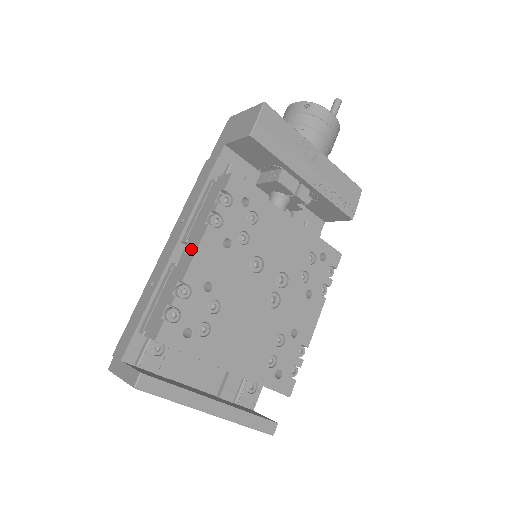
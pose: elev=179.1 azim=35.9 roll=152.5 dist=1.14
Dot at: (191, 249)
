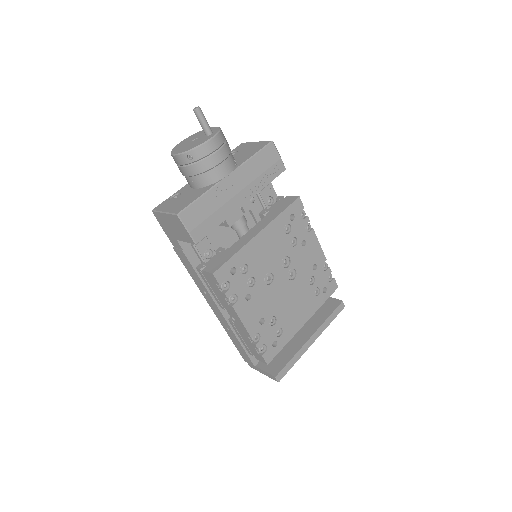
Dot at: (236, 319)
